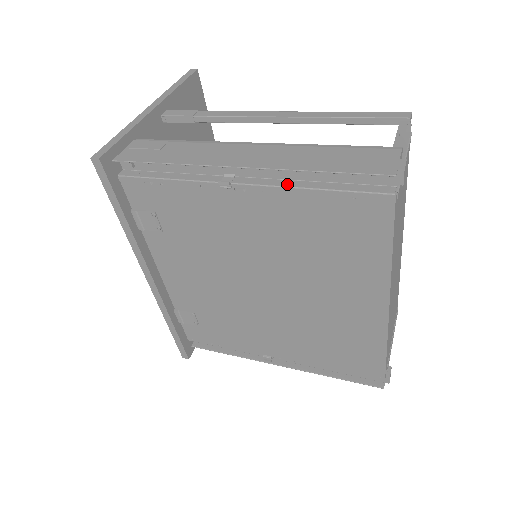
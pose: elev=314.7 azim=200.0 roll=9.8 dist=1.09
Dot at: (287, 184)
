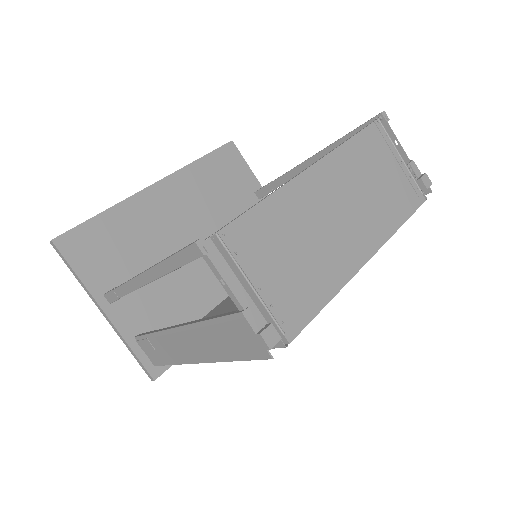
Dot at: occluded
